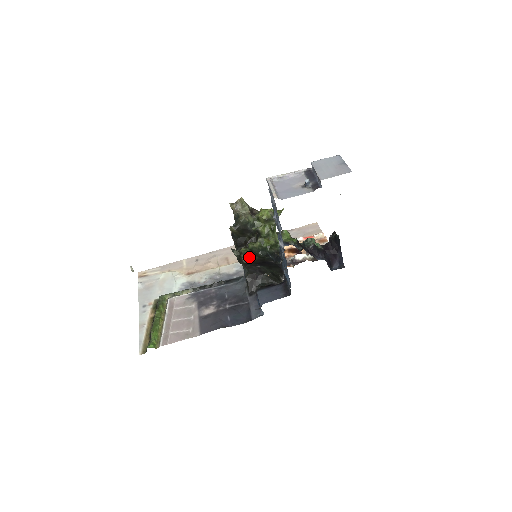
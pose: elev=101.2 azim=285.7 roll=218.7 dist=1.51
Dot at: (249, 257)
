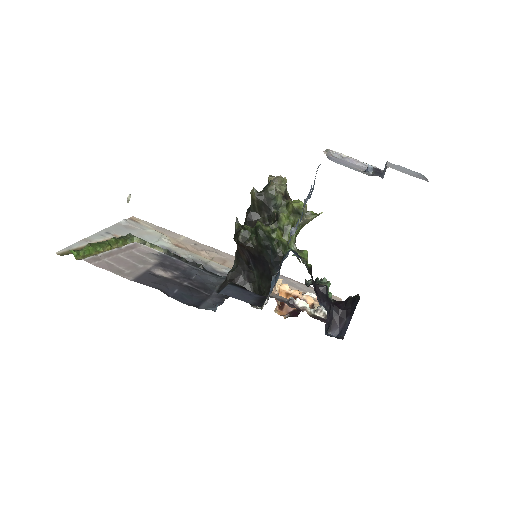
Dot at: (248, 238)
